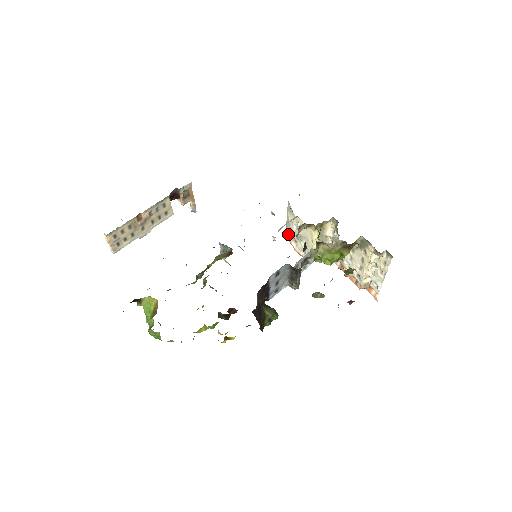
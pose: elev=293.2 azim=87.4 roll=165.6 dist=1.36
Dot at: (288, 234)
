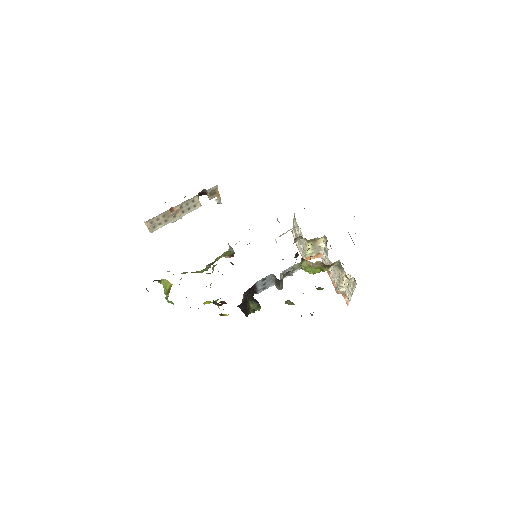
Dot at: (294, 233)
